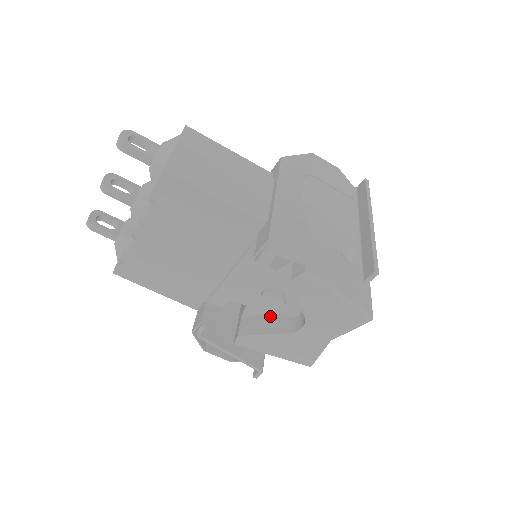
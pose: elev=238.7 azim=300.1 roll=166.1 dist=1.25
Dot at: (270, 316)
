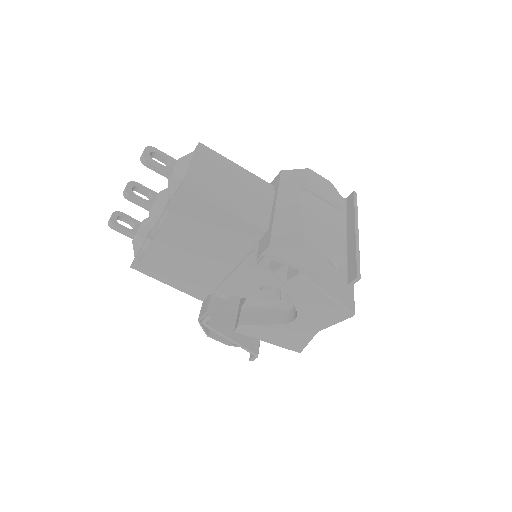
Dot at: (266, 308)
